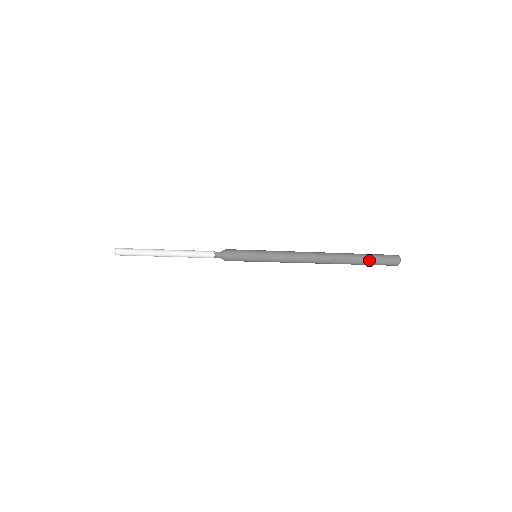
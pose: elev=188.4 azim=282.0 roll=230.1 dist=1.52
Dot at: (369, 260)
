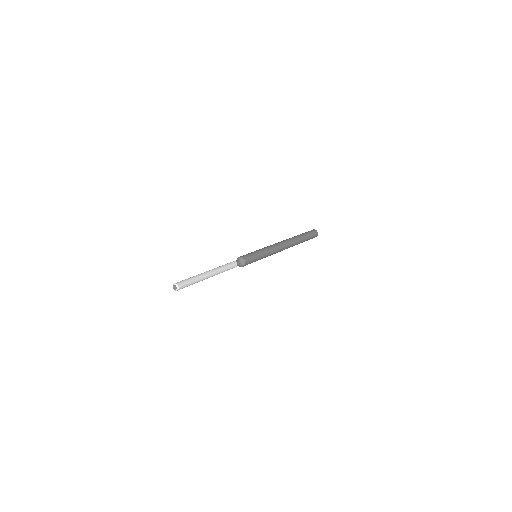
Dot at: (306, 235)
